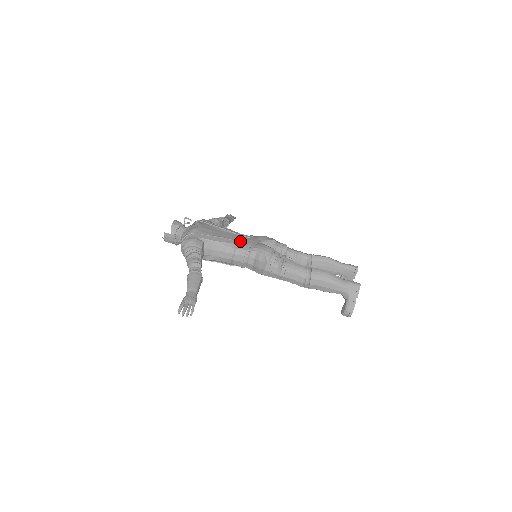
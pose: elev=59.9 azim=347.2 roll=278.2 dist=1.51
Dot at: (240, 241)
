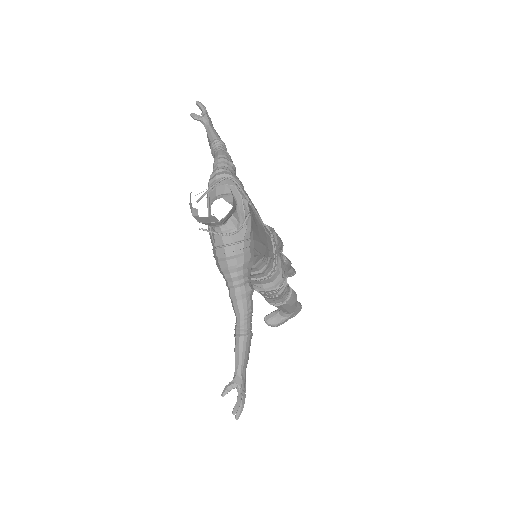
Dot at: occluded
